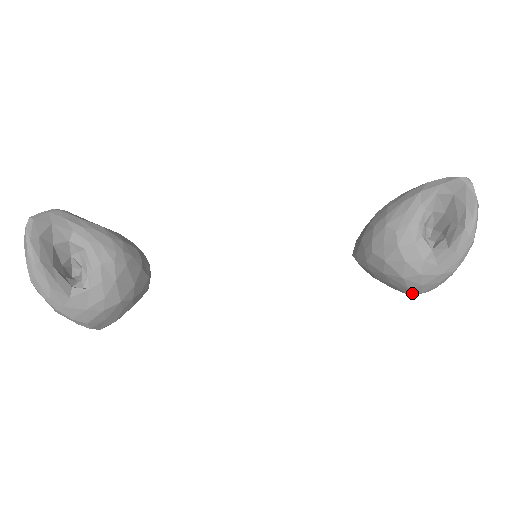
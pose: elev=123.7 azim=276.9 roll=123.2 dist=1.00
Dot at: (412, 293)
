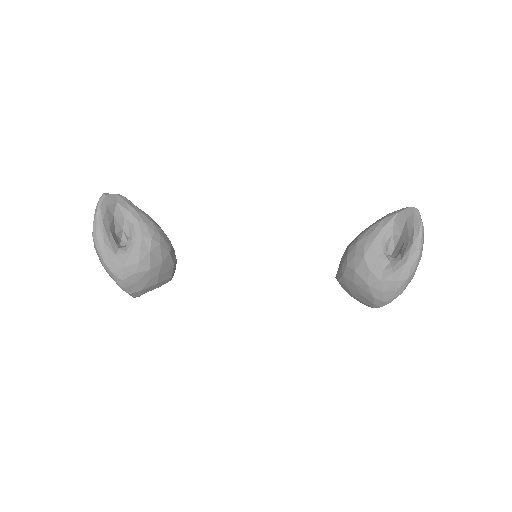
Dot at: (377, 303)
